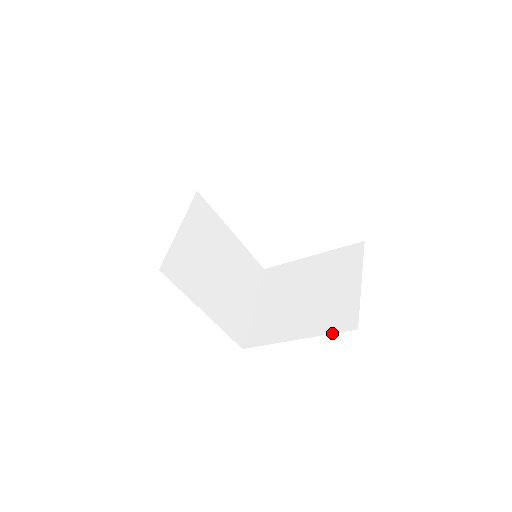
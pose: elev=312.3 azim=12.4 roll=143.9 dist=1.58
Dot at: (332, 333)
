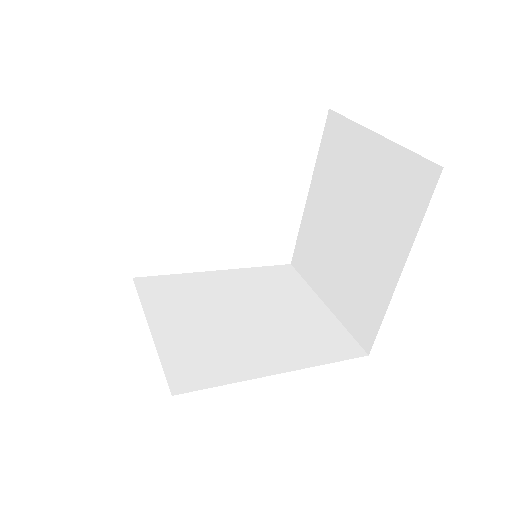
Dot at: (424, 212)
